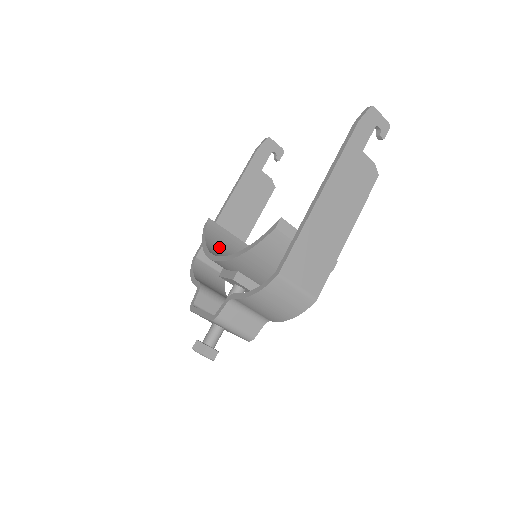
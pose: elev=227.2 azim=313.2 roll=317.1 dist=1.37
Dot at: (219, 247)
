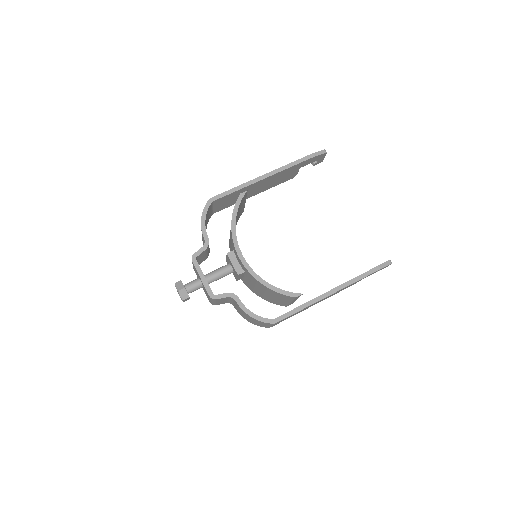
Dot at: (236, 218)
